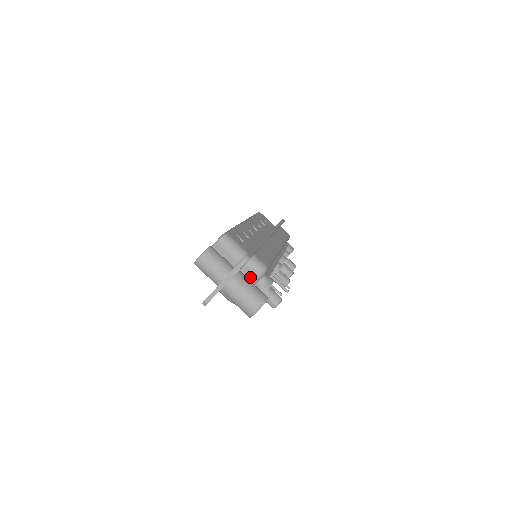
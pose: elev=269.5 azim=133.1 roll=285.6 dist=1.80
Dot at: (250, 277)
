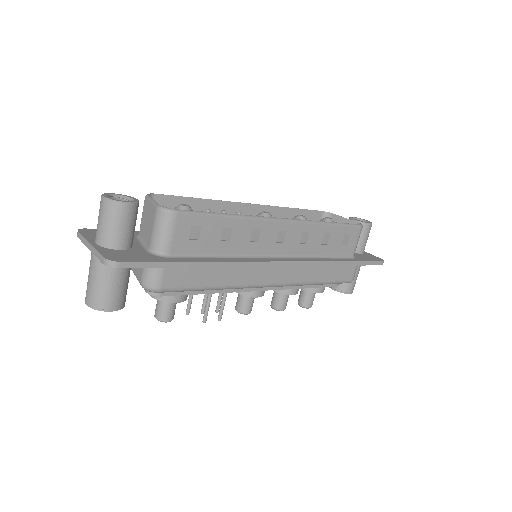
Dot at: (139, 273)
